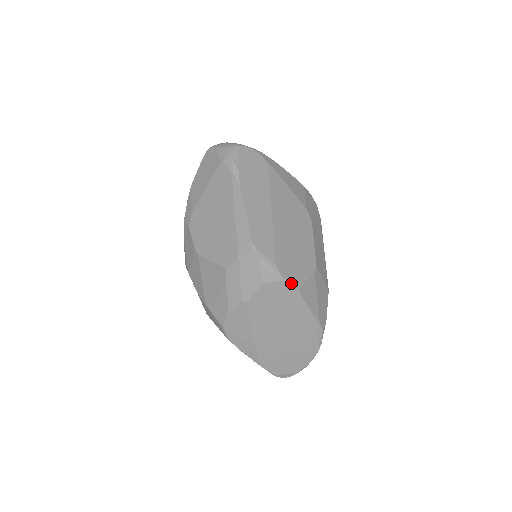
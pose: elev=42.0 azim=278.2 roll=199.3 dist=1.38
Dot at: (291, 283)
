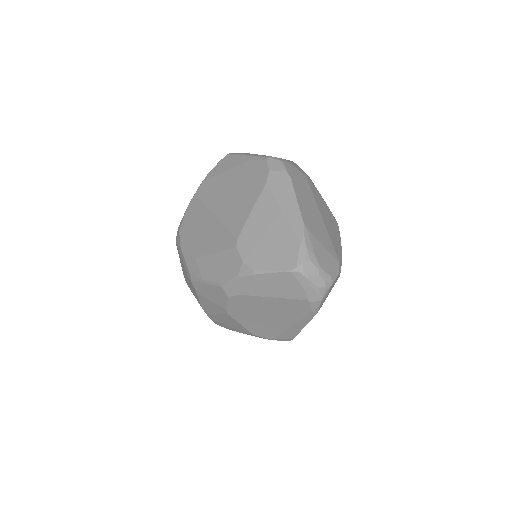
Dot at: occluded
